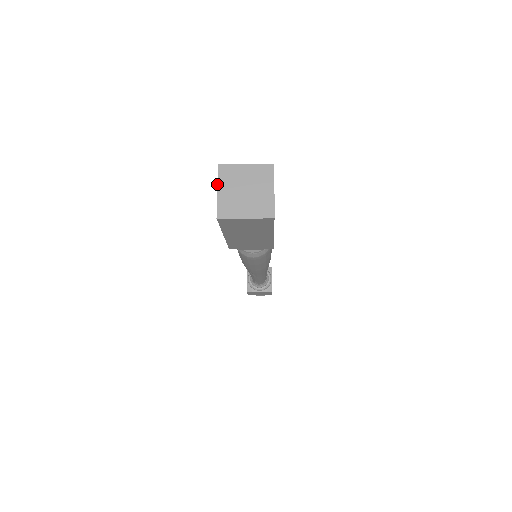
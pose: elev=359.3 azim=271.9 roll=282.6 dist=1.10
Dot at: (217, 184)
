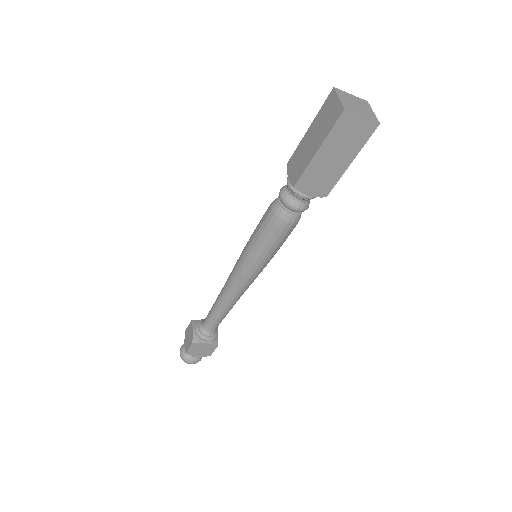
Dot at: (337, 95)
